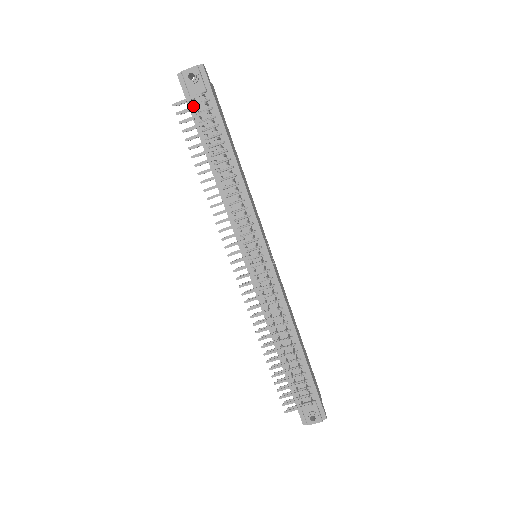
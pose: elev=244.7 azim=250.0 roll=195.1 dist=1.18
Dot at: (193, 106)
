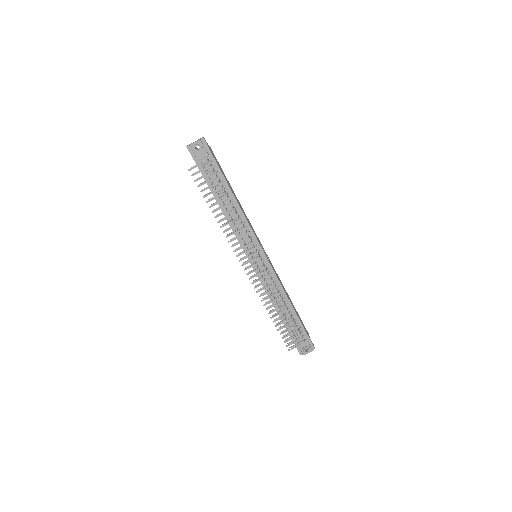
Dot at: (203, 169)
